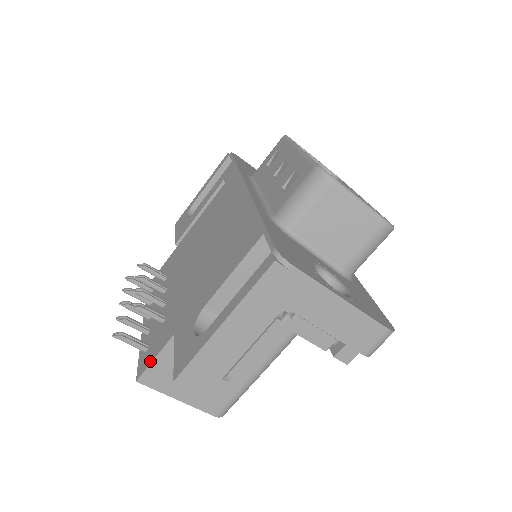
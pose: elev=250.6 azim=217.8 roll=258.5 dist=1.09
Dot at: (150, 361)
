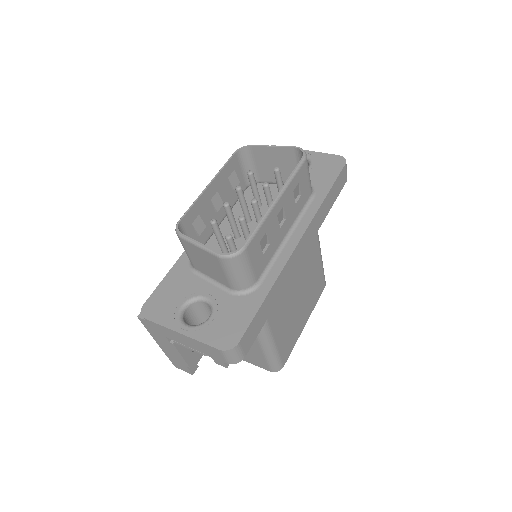
Dot at: occluded
